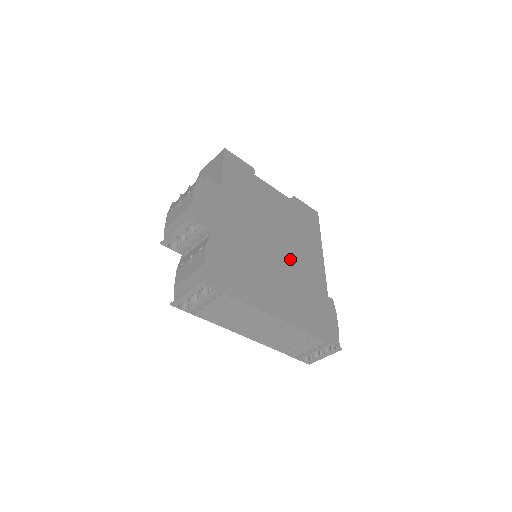
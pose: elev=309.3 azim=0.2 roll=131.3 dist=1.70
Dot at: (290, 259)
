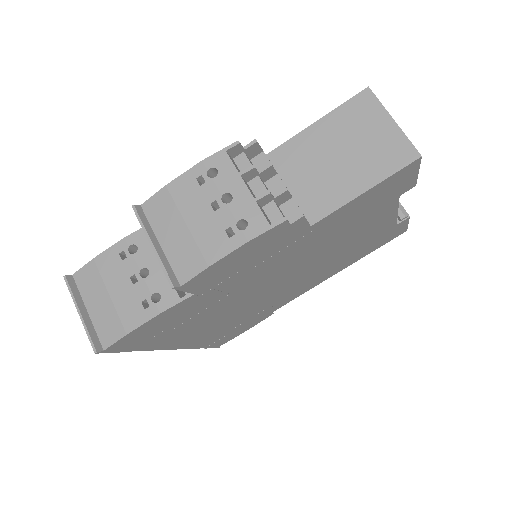
Dot at: (278, 292)
